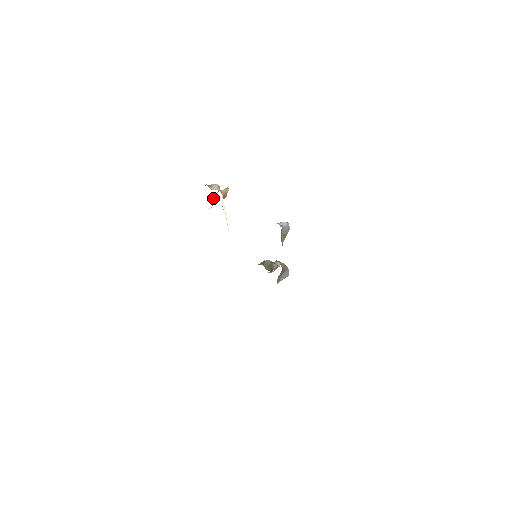
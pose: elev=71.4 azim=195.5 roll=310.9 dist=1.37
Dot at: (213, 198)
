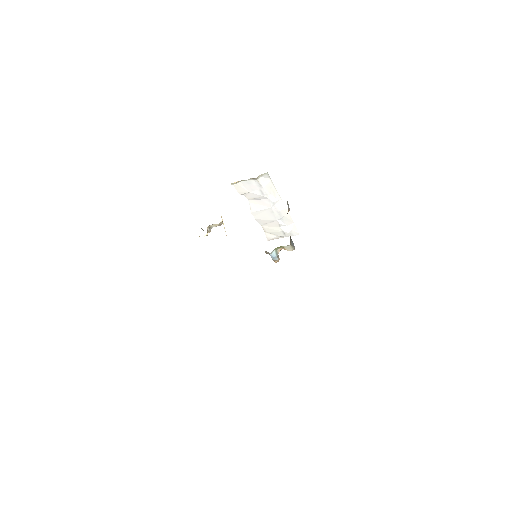
Dot at: occluded
